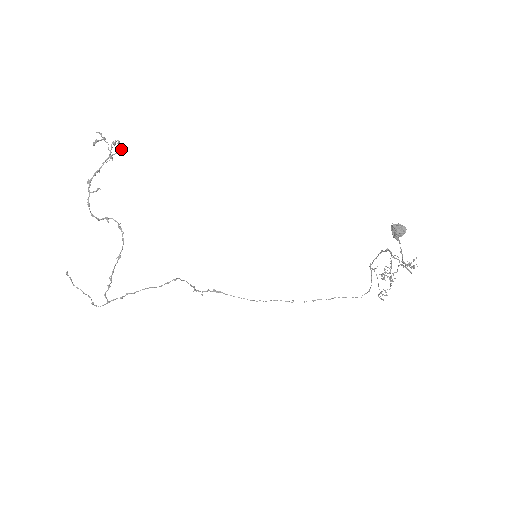
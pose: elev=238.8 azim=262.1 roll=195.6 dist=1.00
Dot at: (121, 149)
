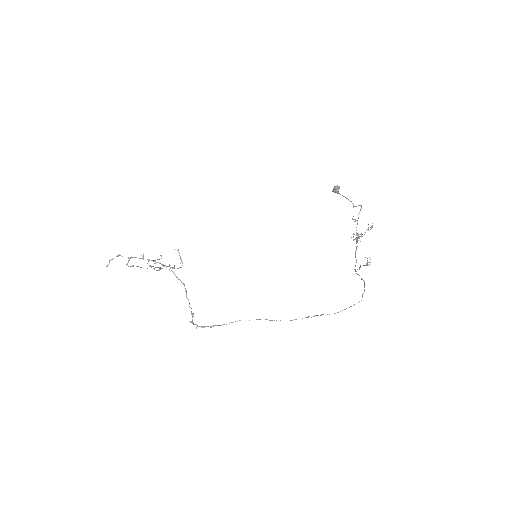
Dot at: (181, 267)
